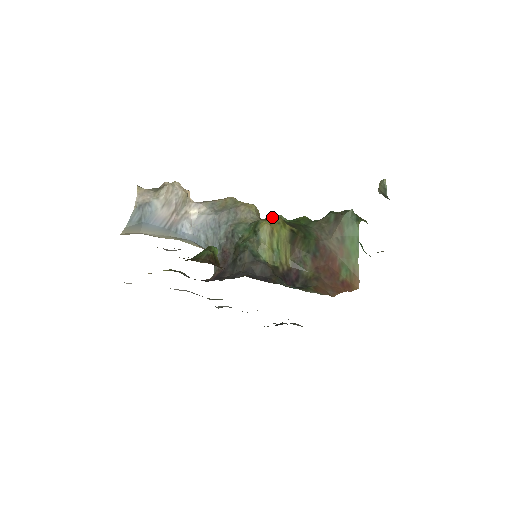
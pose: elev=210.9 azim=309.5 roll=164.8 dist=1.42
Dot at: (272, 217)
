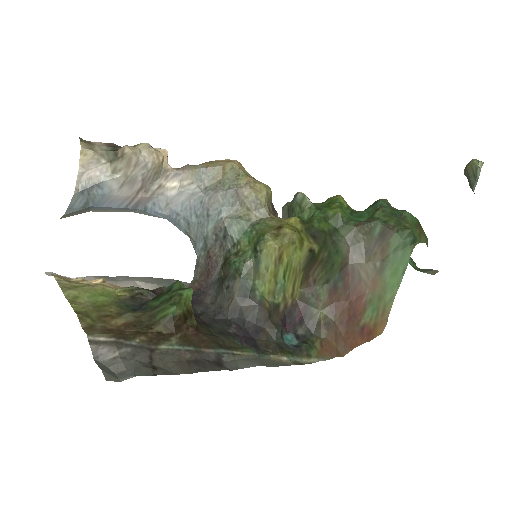
Dot at: (285, 232)
